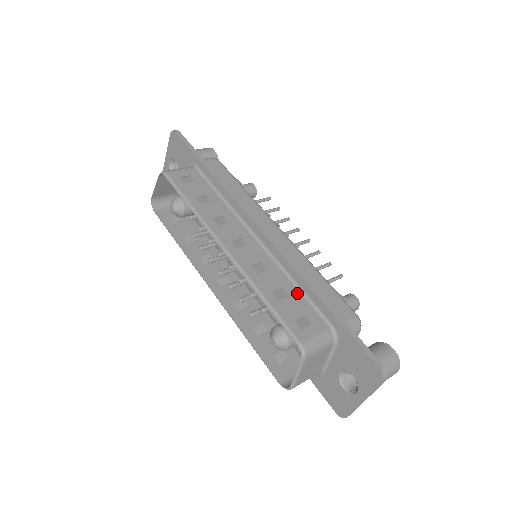
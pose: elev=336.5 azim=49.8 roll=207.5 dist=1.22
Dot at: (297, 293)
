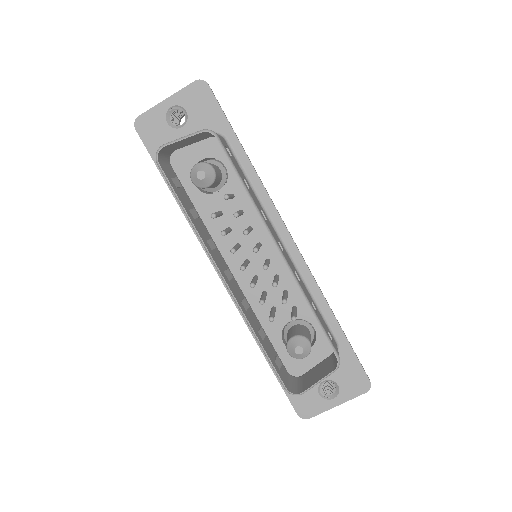
Dot at: (317, 307)
